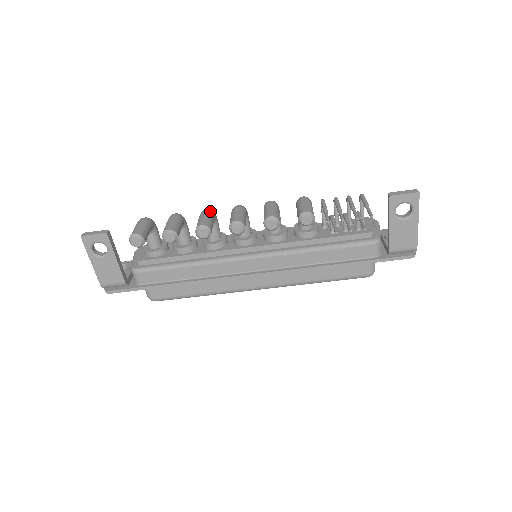
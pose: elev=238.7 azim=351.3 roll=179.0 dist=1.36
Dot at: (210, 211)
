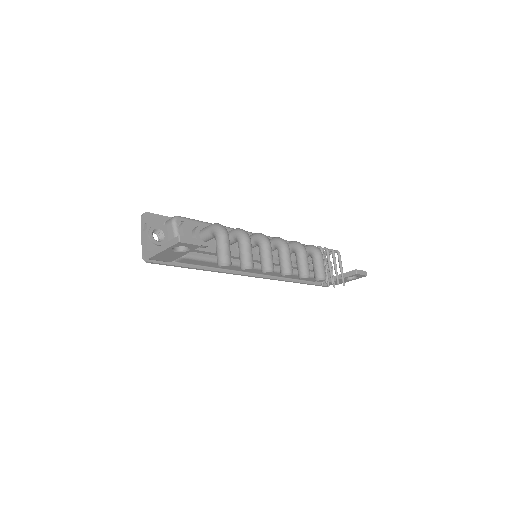
Dot at: occluded
